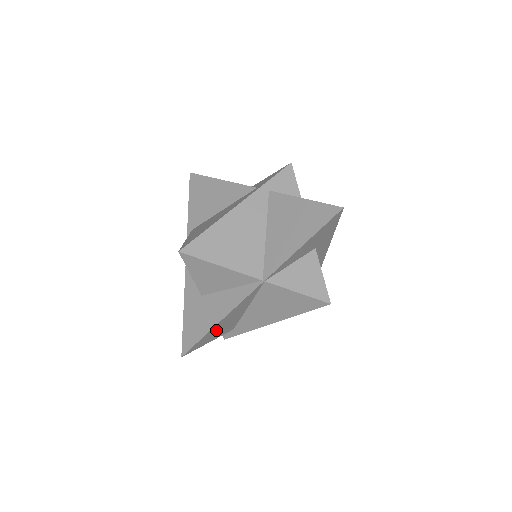
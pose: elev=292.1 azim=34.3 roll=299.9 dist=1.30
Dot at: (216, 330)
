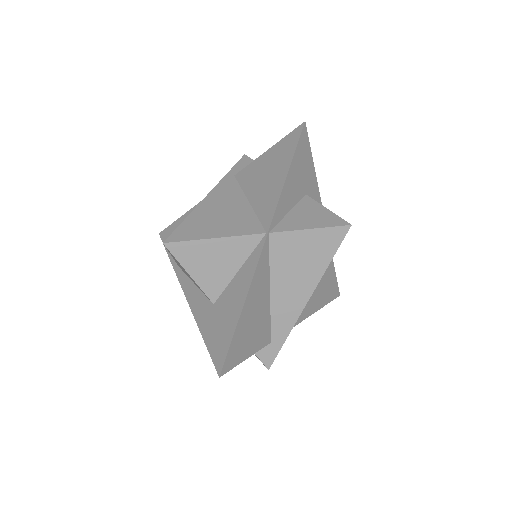
Dot at: (246, 328)
